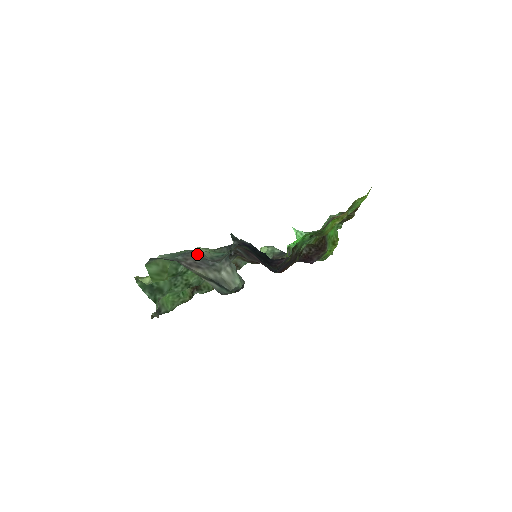
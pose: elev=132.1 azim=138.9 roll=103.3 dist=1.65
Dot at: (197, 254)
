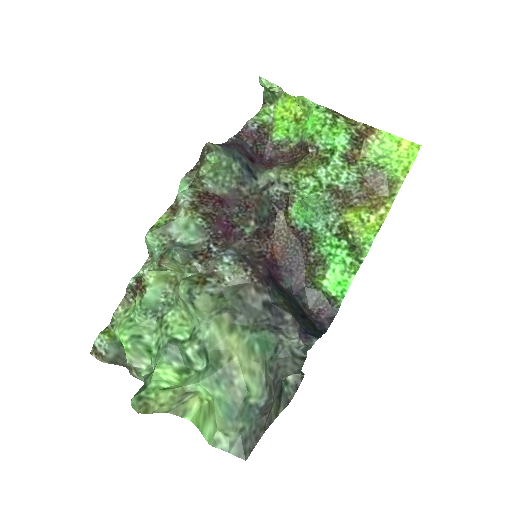
Dot at: occluded
